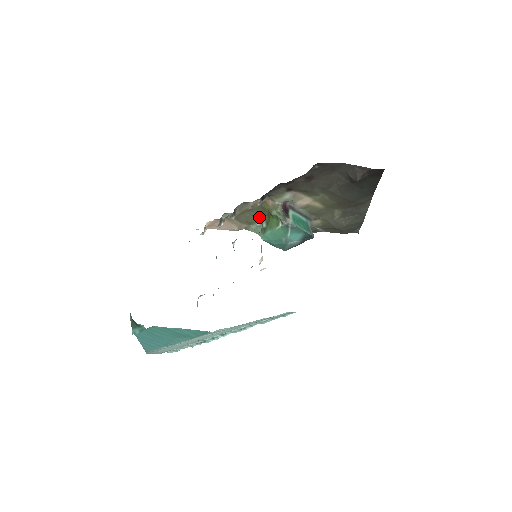
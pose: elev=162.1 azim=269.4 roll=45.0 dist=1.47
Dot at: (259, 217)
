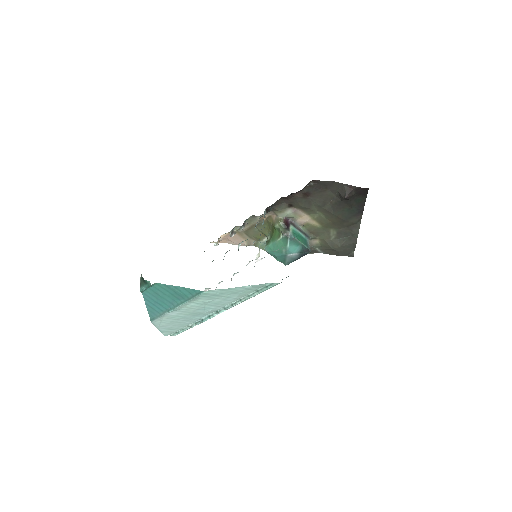
Dot at: (265, 232)
